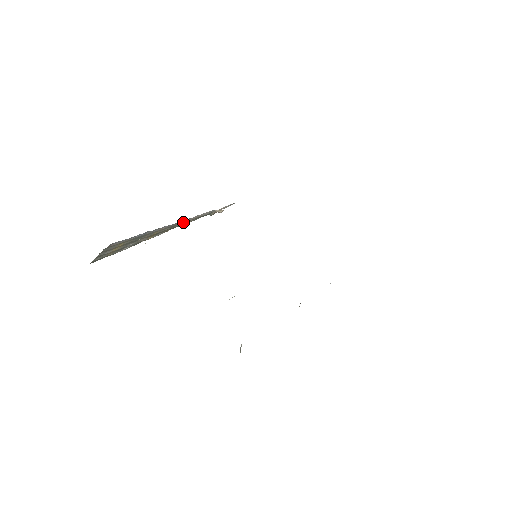
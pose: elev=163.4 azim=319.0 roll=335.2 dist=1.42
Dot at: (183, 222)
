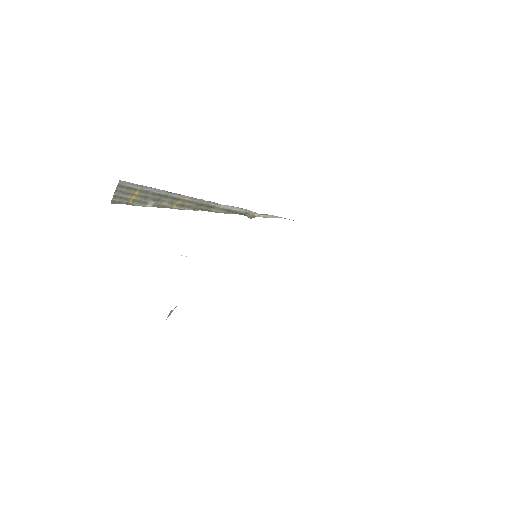
Dot at: (211, 205)
